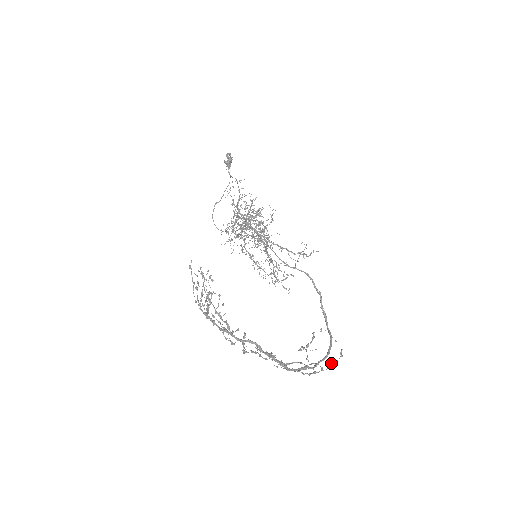
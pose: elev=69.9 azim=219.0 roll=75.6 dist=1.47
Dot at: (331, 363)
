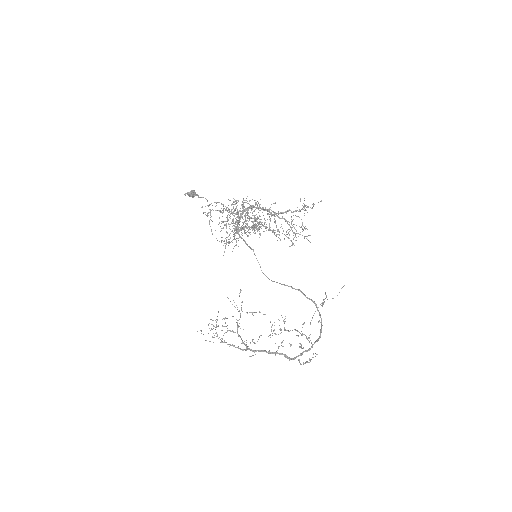
Dot at: occluded
